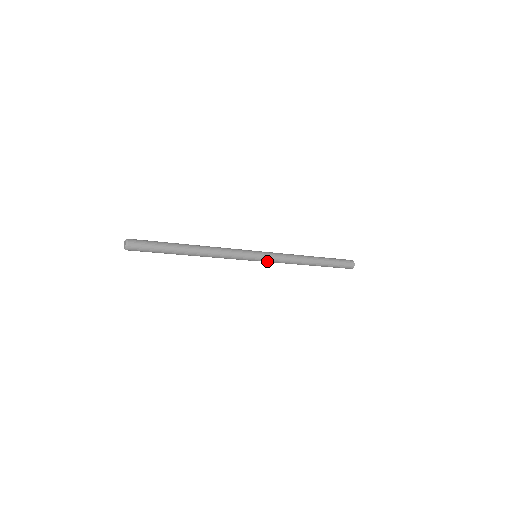
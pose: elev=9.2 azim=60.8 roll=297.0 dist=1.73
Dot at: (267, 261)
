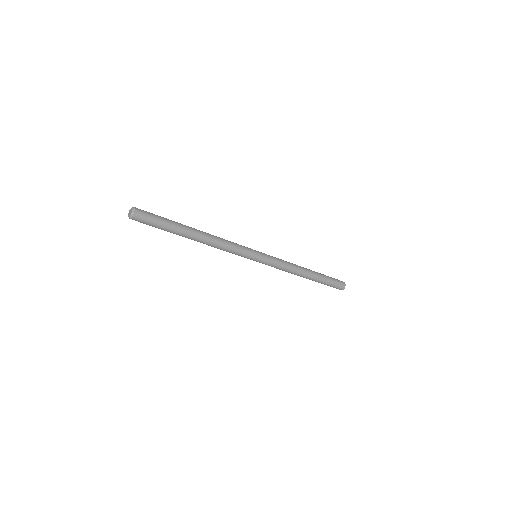
Dot at: occluded
